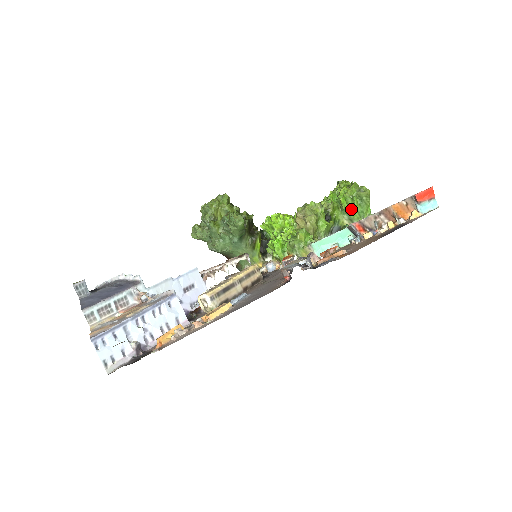
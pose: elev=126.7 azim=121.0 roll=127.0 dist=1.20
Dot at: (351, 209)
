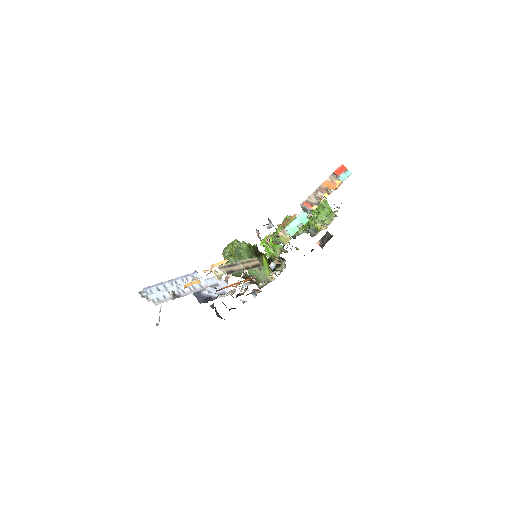
Dot at: (318, 215)
